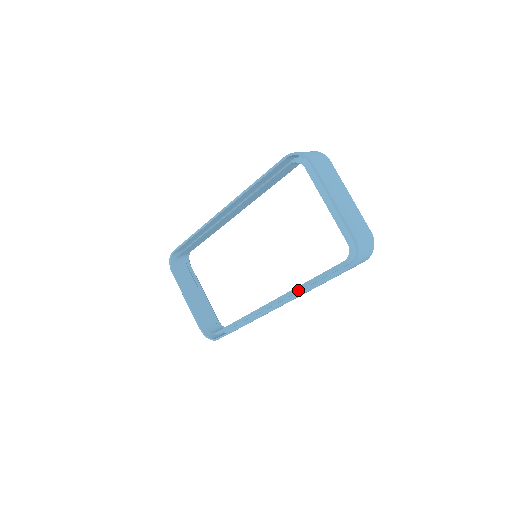
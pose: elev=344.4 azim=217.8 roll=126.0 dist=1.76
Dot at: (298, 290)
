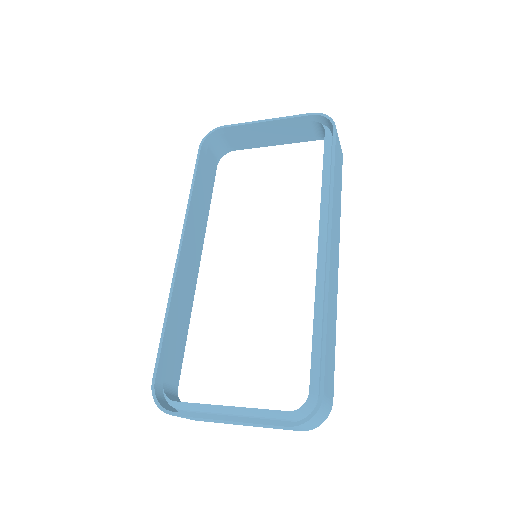
Dot at: (326, 206)
